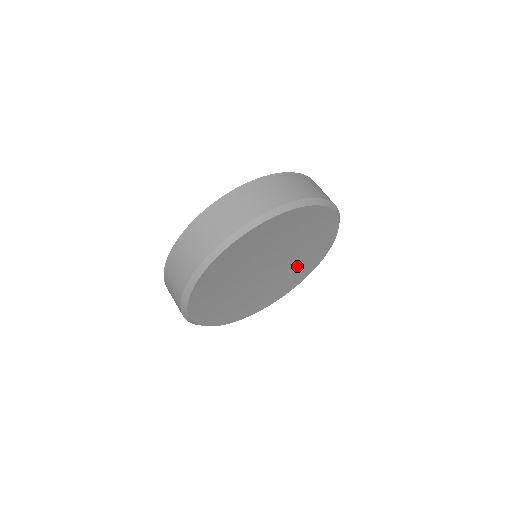
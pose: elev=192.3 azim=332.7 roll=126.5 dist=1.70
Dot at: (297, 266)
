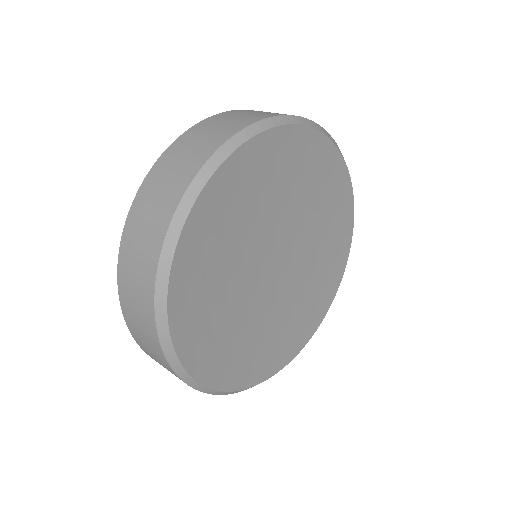
Dot at: (321, 216)
